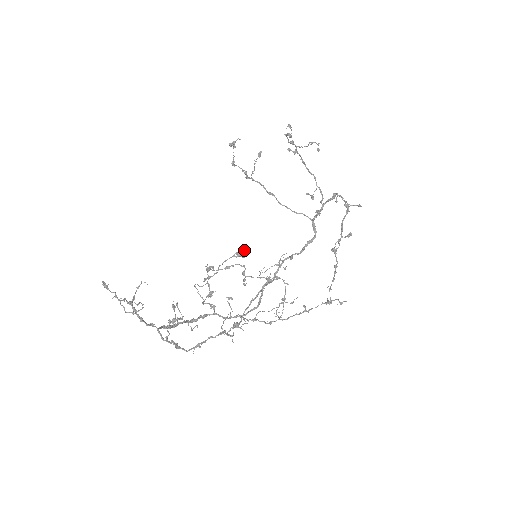
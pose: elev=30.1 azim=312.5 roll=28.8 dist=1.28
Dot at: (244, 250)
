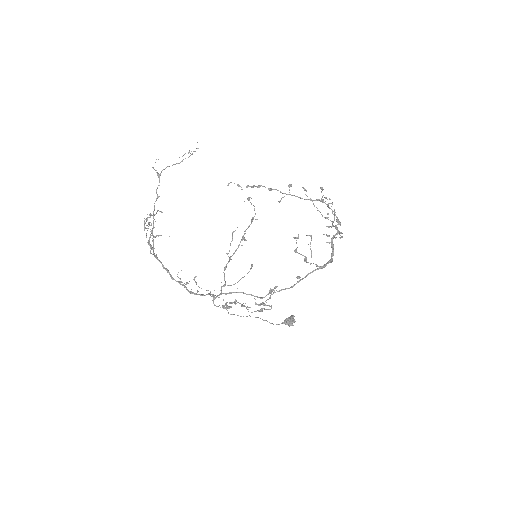
Dot at: (290, 316)
